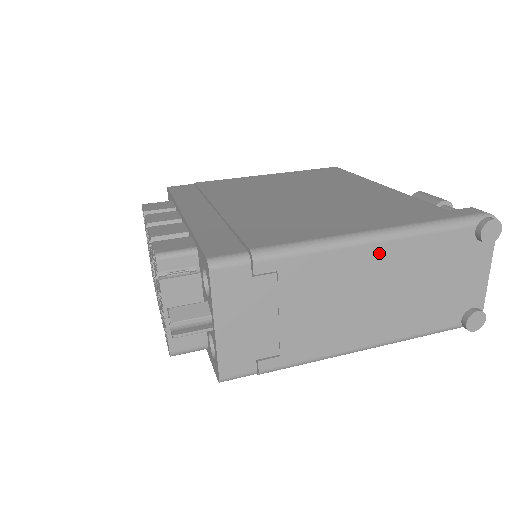
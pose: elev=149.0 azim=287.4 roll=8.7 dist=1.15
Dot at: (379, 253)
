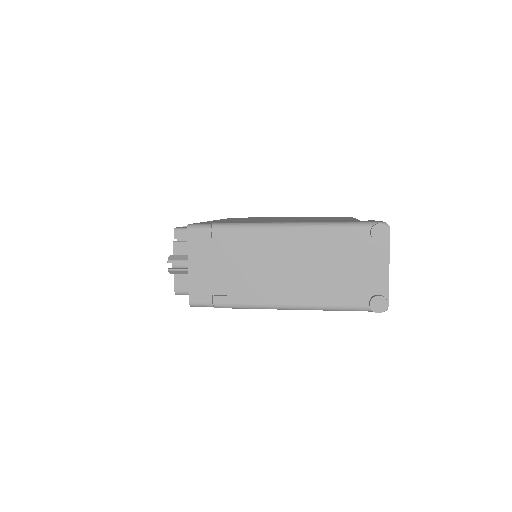
Dot at: (294, 237)
